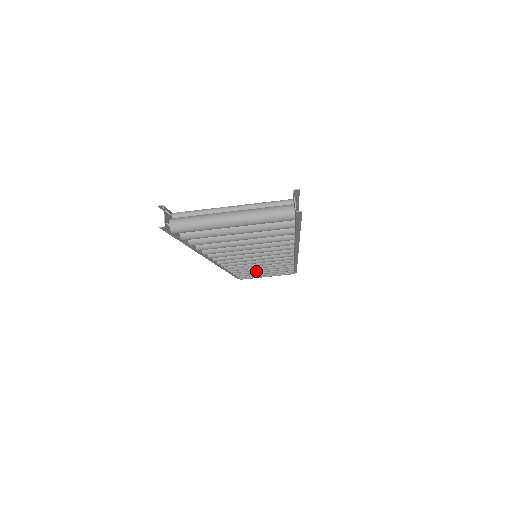
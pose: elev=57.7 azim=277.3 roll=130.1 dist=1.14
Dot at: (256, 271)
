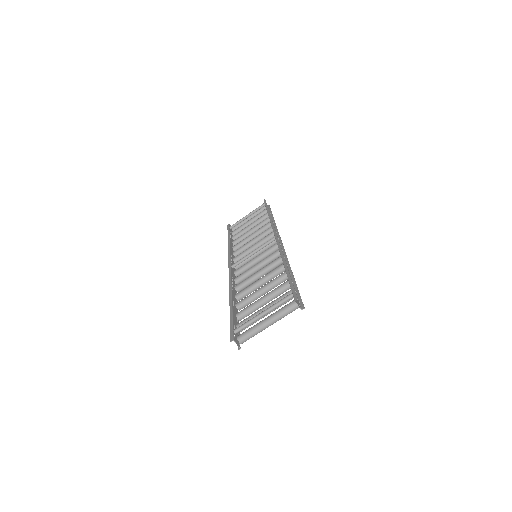
Dot at: occluded
